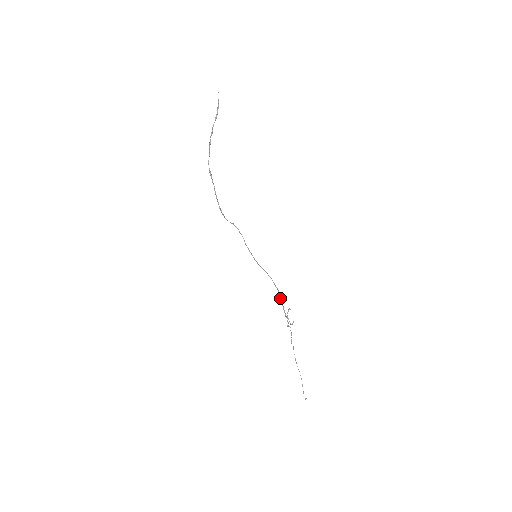
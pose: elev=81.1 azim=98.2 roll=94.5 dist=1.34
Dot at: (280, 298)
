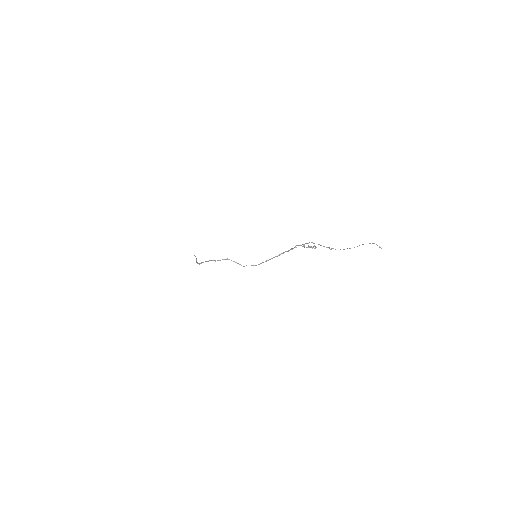
Dot at: (291, 249)
